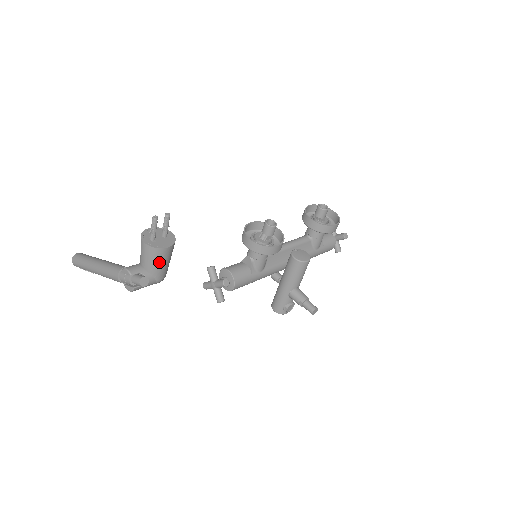
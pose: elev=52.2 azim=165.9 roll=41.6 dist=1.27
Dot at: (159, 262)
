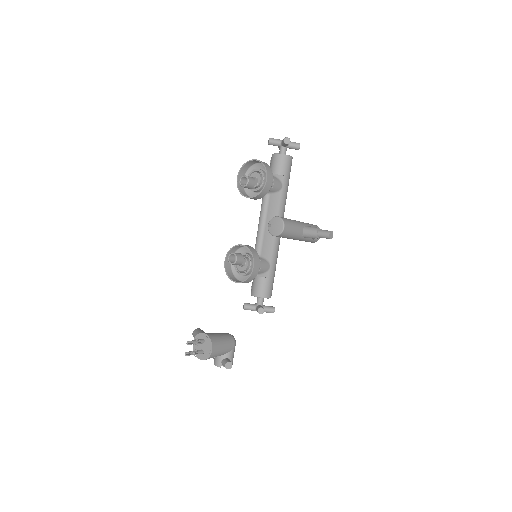
Dot at: (220, 352)
